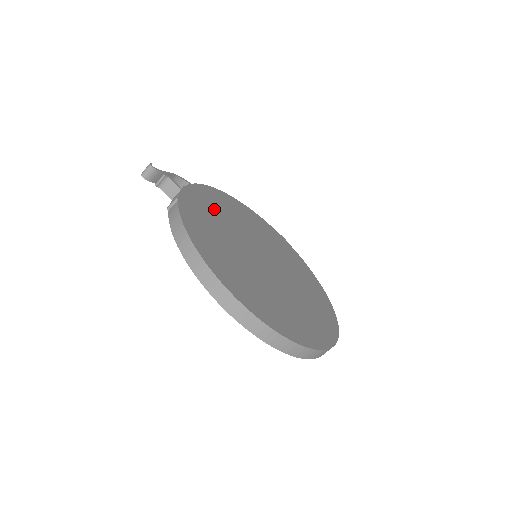
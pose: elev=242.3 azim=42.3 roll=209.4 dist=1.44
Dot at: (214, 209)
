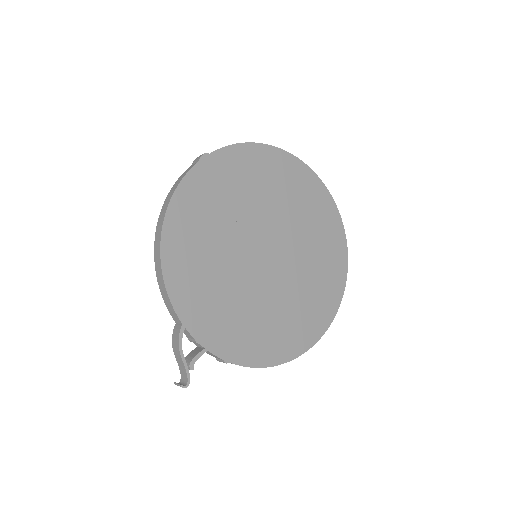
Dot at: (214, 302)
